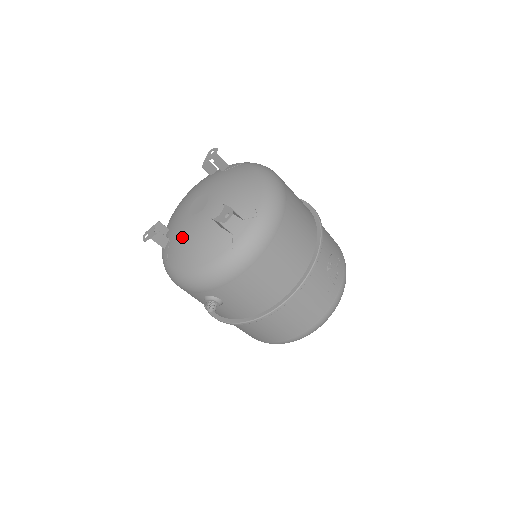
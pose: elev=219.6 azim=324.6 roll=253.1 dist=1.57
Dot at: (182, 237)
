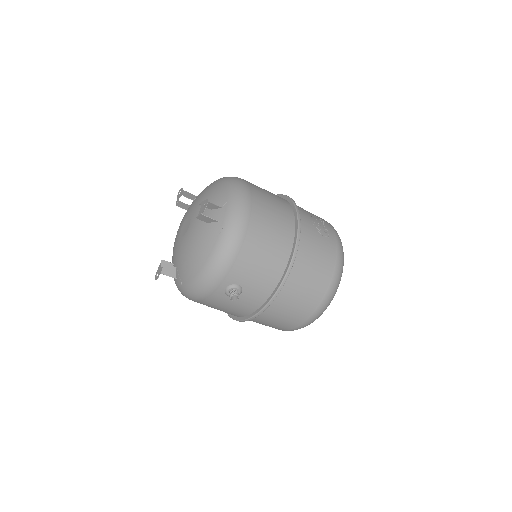
Dot at: (183, 254)
